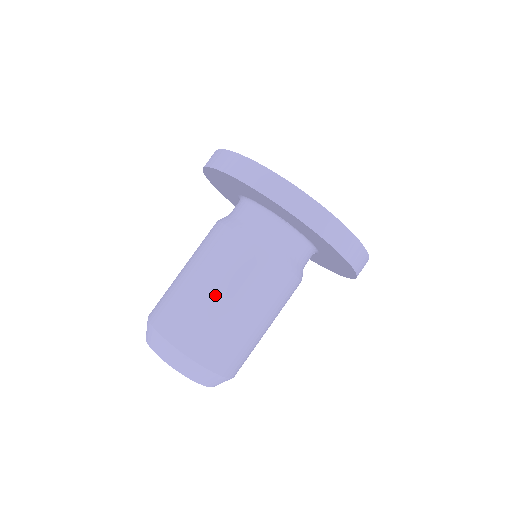
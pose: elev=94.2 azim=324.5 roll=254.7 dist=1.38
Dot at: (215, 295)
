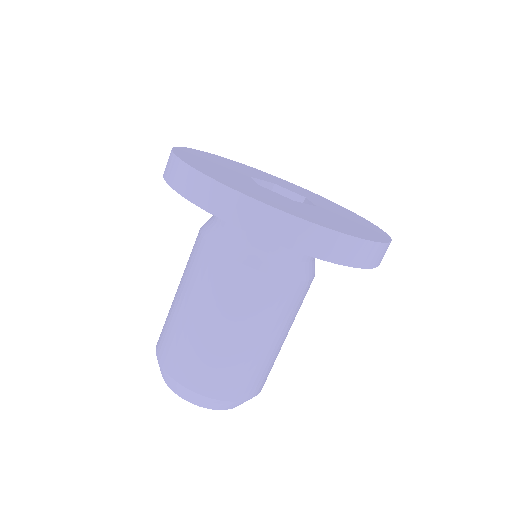
Dot at: (277, 342)
